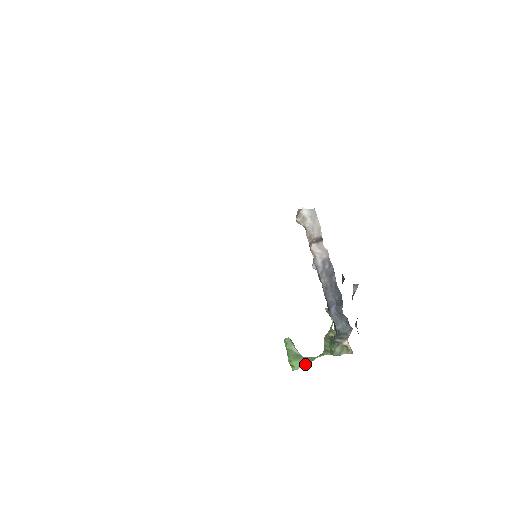
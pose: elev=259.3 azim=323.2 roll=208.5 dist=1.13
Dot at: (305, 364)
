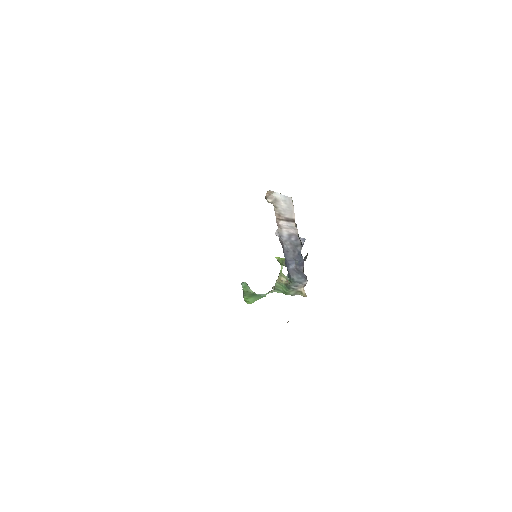
Dot at: (258, 299)
